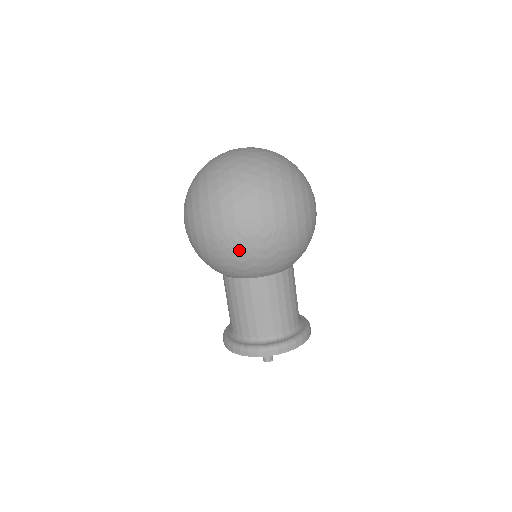
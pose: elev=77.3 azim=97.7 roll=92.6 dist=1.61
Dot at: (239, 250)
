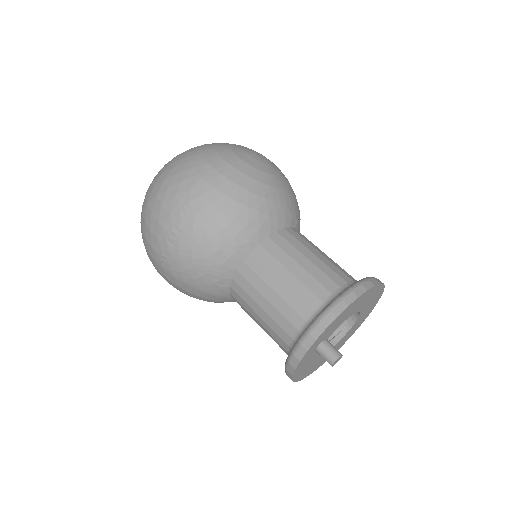
Dot at: (176, 256)
